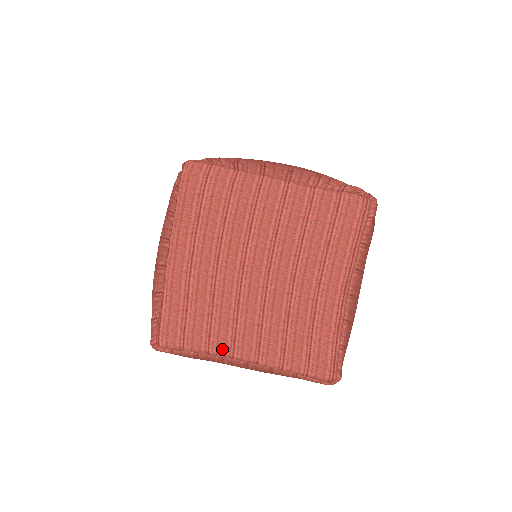
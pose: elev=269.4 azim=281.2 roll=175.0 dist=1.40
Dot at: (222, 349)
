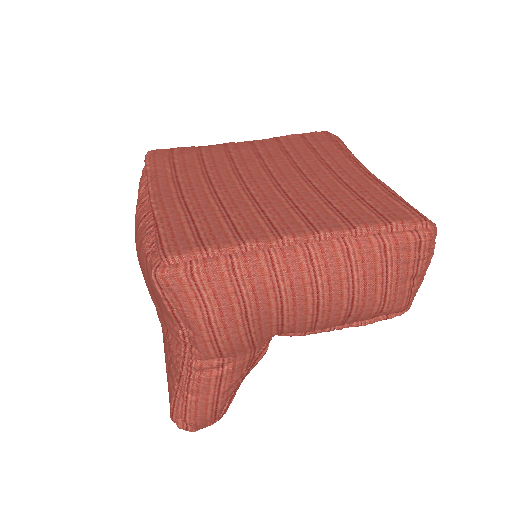
Dot at: (261, 236)
